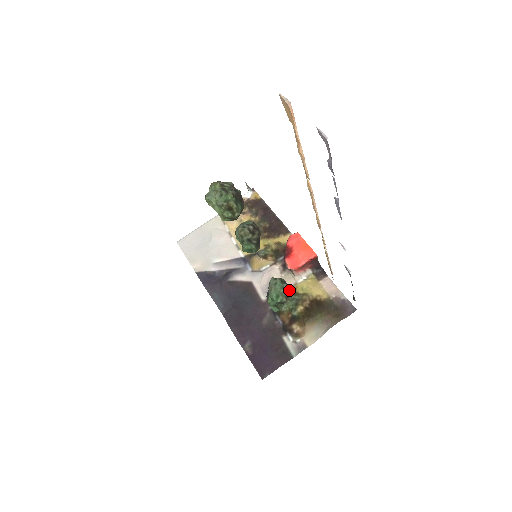
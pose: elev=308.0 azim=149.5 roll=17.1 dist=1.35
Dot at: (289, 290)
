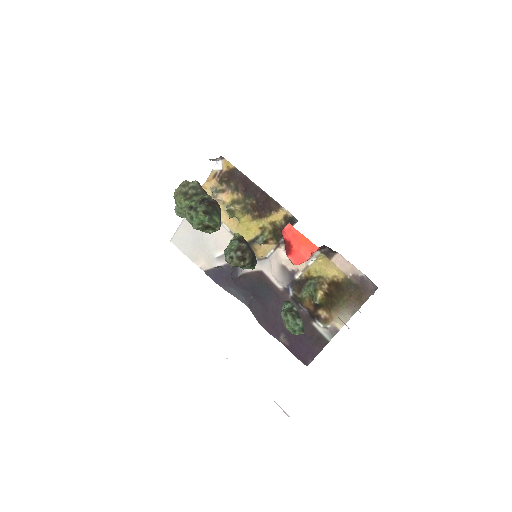
Dot at: (303, 275)
